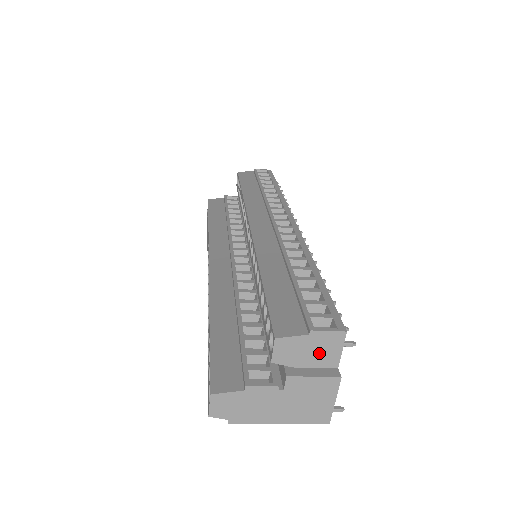
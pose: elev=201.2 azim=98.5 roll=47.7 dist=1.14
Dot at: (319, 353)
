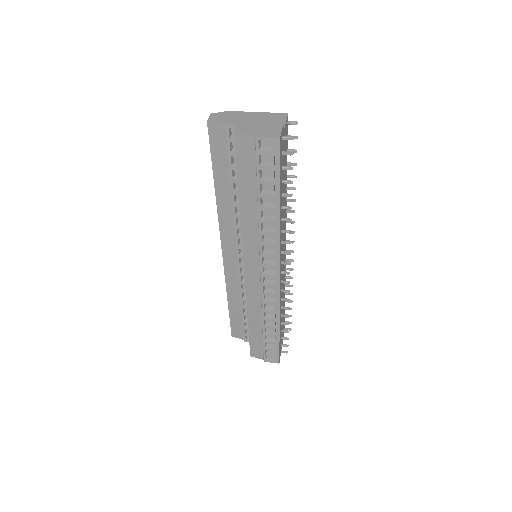
Dot at: occluded
